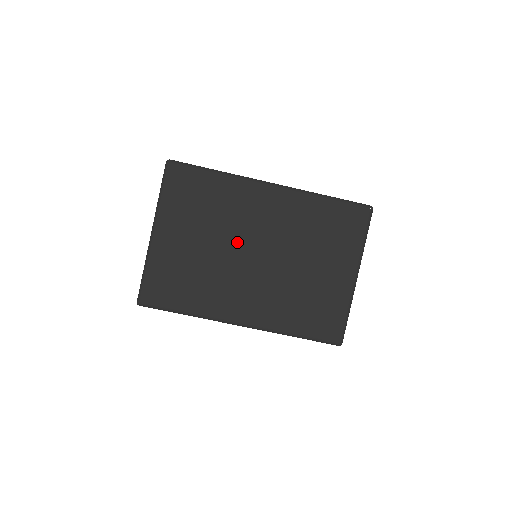
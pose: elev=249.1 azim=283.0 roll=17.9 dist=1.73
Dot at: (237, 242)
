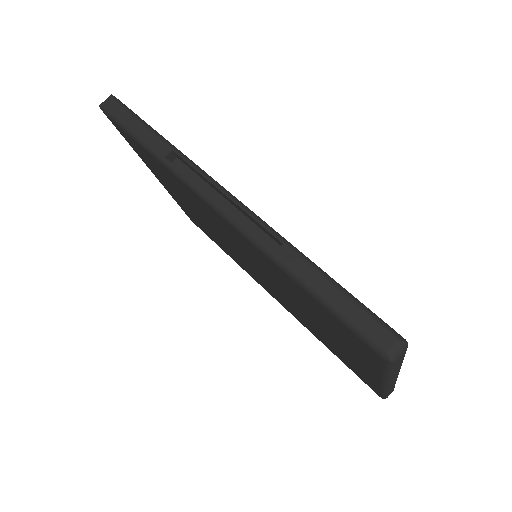
Dot at: occluded
